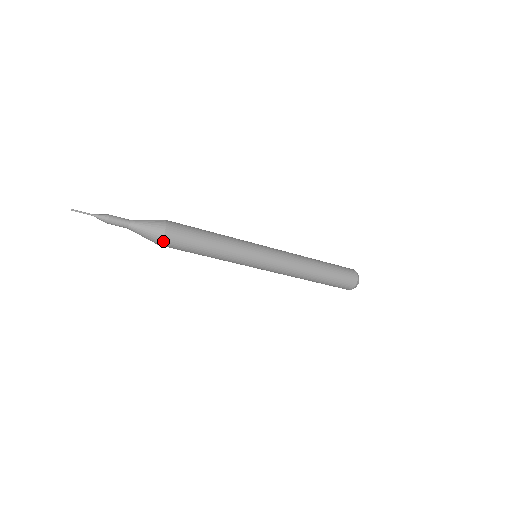
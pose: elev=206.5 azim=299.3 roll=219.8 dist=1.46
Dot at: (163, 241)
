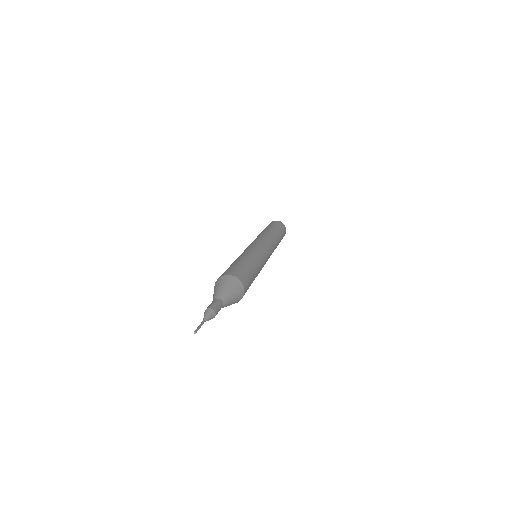
Dot at: occluded
